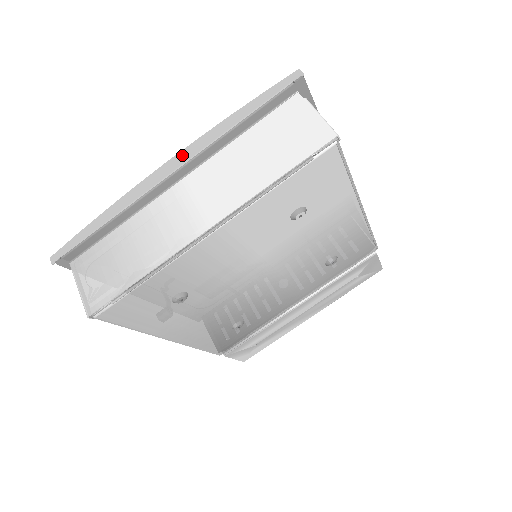
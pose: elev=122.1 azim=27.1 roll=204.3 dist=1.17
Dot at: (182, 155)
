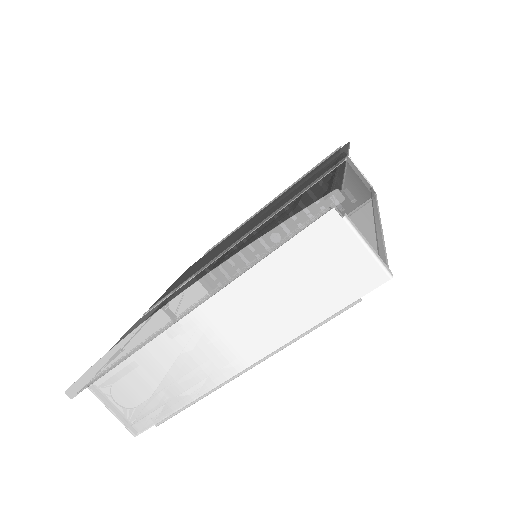
Dot at: (191, 294)
